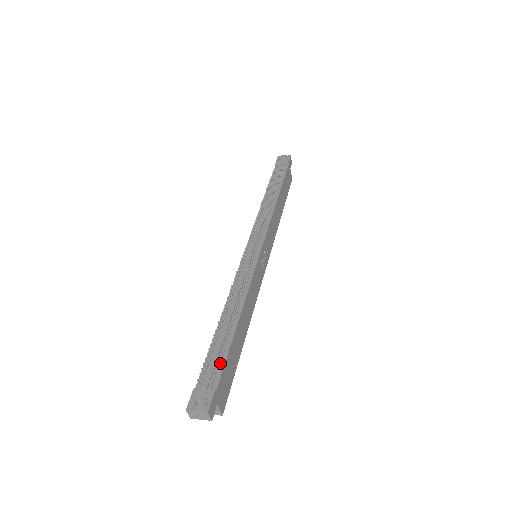
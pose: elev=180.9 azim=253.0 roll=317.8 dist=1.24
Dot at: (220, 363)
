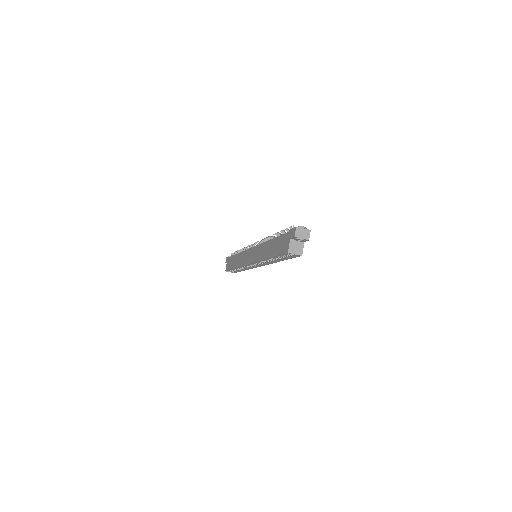
Dot at: occluded
